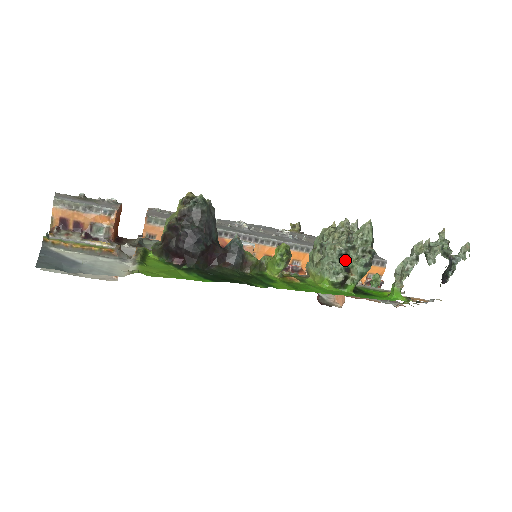
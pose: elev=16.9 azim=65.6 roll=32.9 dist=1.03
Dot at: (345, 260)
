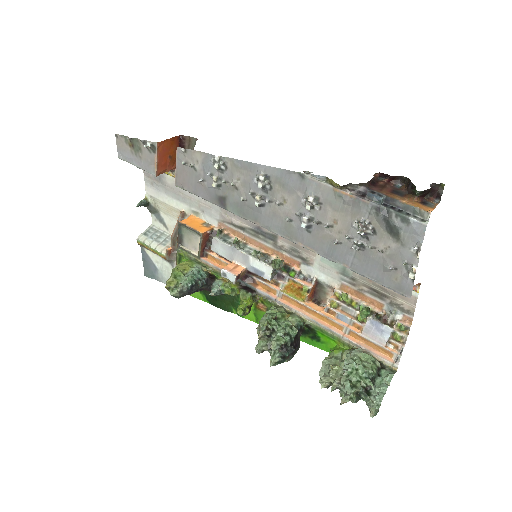
Dot at: occluded
